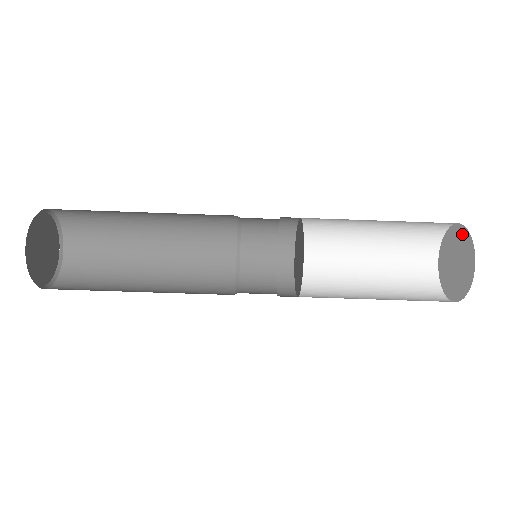
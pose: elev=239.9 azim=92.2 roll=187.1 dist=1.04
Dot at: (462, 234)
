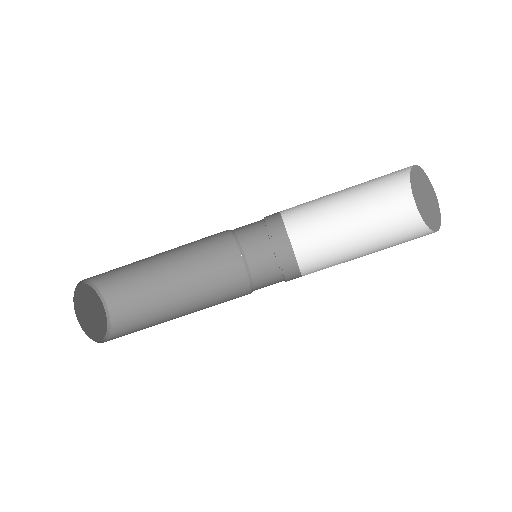
Dot at: (429, 186)
